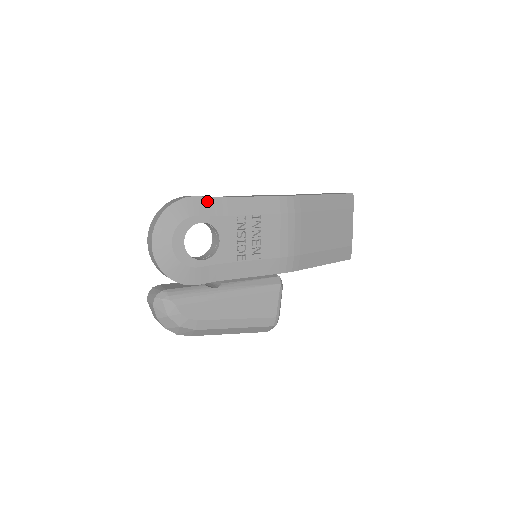
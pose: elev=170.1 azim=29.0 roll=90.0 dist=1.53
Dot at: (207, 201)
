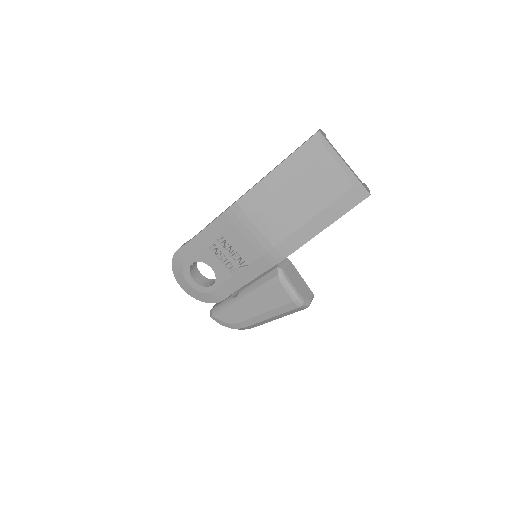
Dot at: (186, 248)
